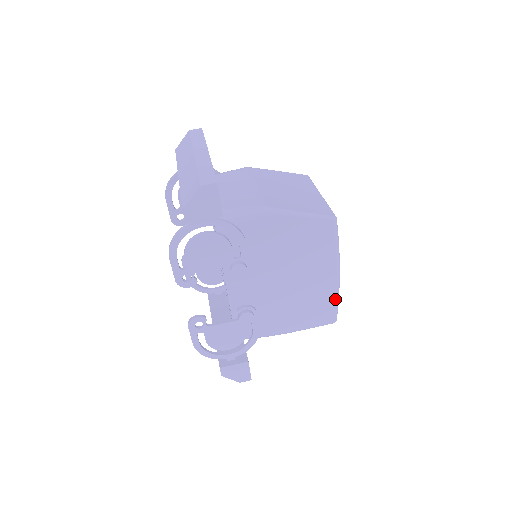
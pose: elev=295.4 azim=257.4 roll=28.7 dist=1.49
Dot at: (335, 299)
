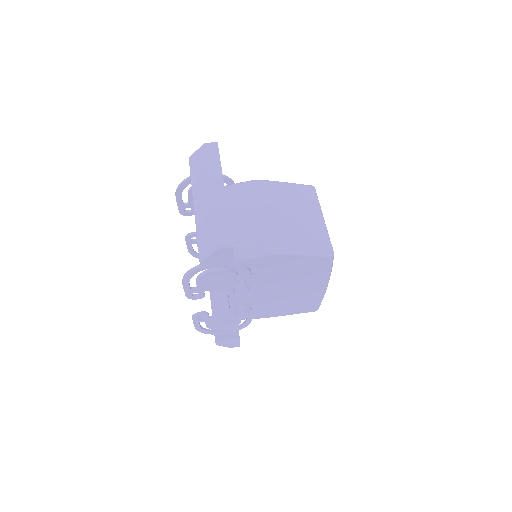
Dot at: (320, 299)
